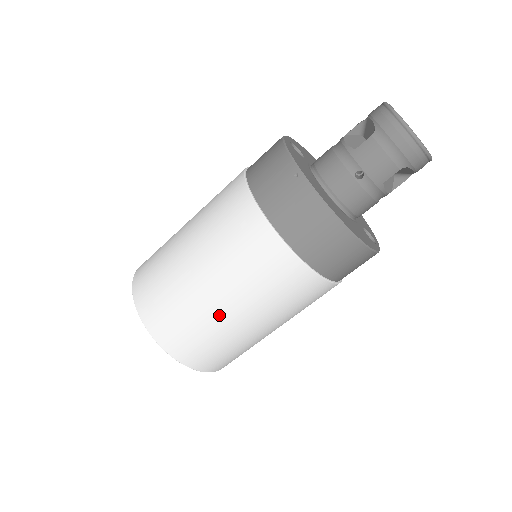
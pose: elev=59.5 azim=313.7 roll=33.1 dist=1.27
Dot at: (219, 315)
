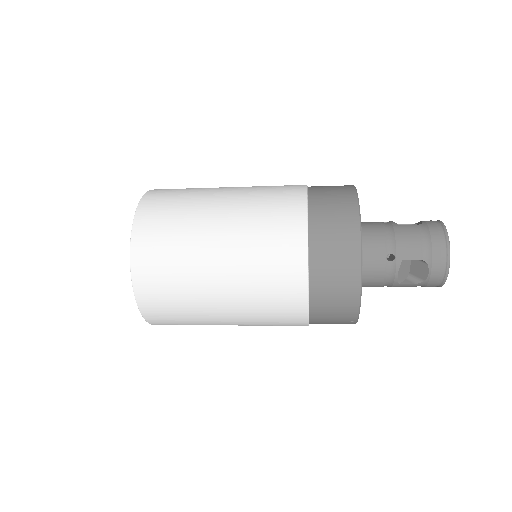
Dot at: occluded
